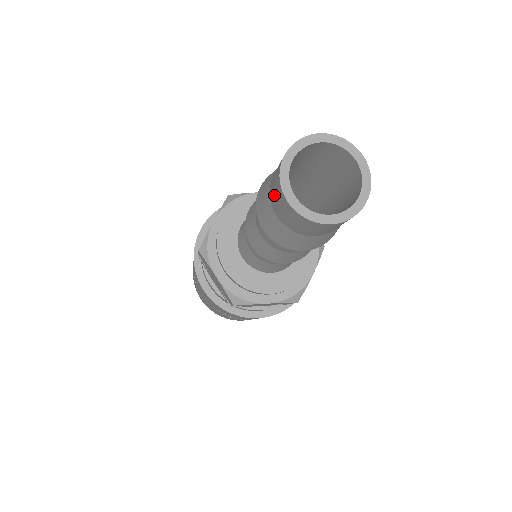
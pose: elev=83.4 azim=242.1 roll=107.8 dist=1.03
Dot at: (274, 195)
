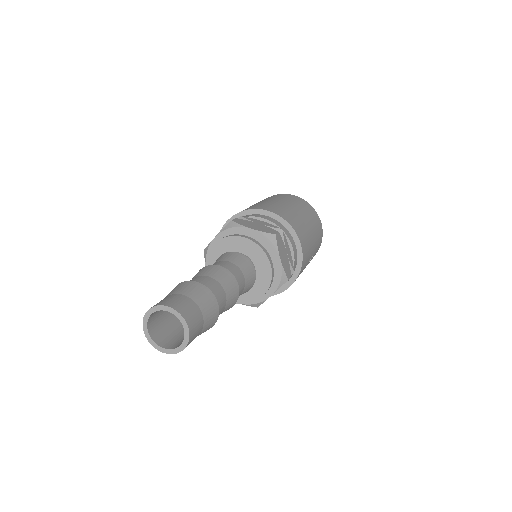
Dot at: (163, 340)
